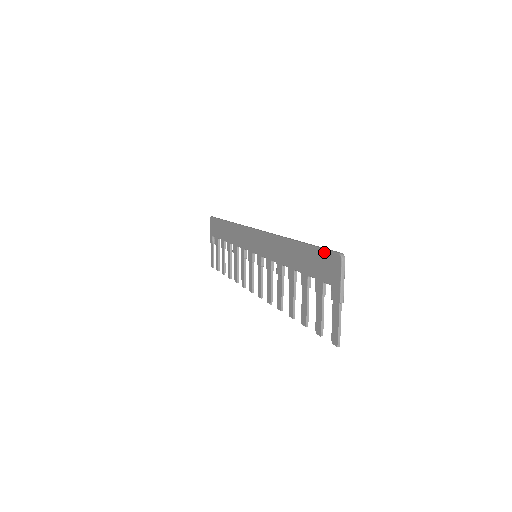
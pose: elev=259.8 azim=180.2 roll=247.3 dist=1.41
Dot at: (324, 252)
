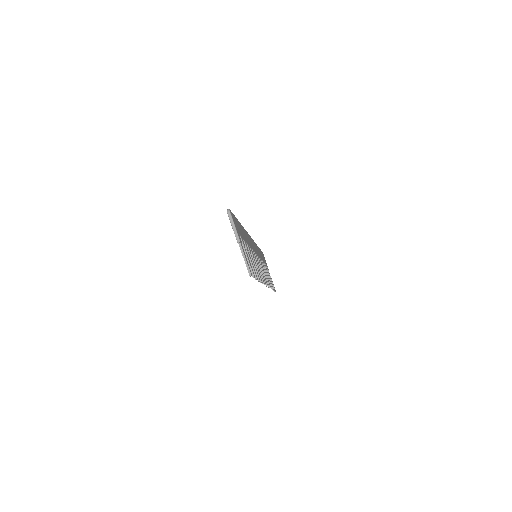
Dot at: occluded
